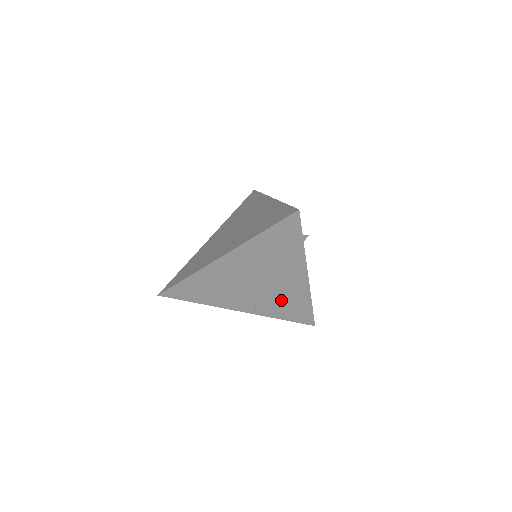
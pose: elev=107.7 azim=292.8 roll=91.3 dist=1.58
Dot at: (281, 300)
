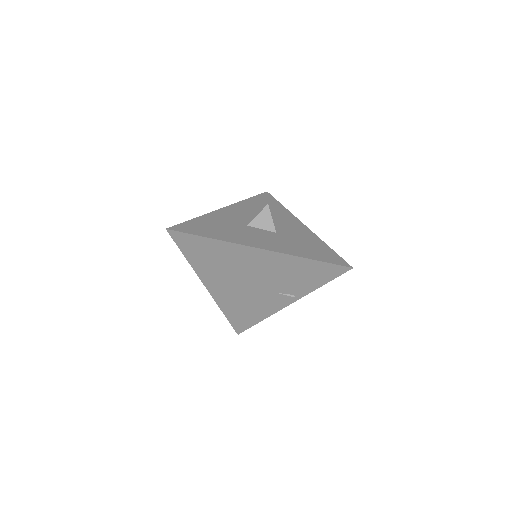
Dot at: occluded
